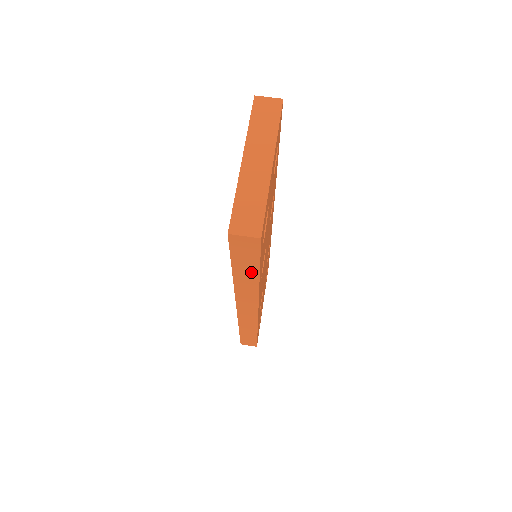
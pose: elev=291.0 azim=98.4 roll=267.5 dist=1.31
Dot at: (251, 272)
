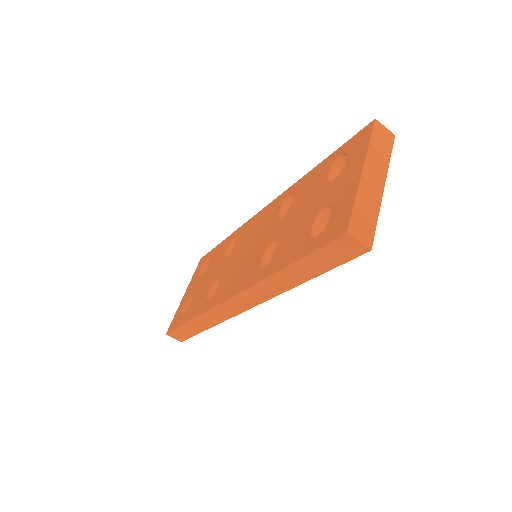
Dot at: (306, 274)
